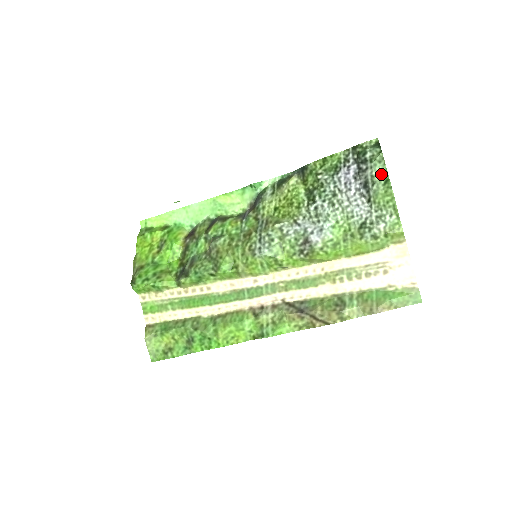
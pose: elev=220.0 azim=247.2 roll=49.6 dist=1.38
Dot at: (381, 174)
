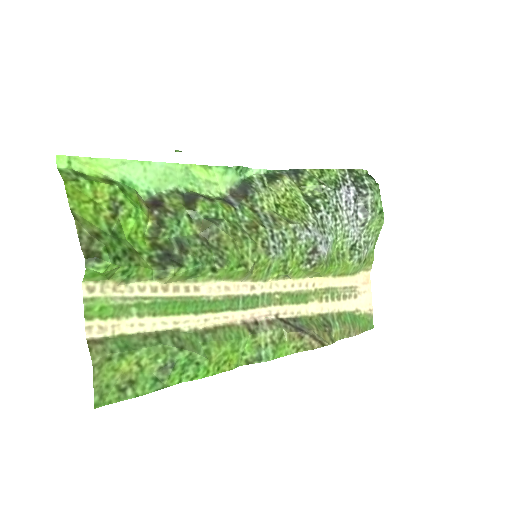
Dot at: (377, 204)
